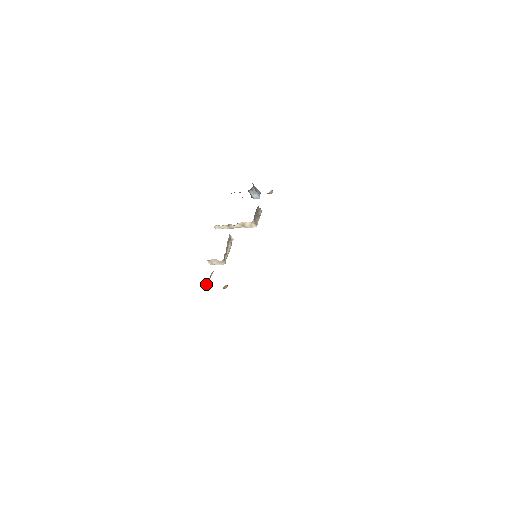
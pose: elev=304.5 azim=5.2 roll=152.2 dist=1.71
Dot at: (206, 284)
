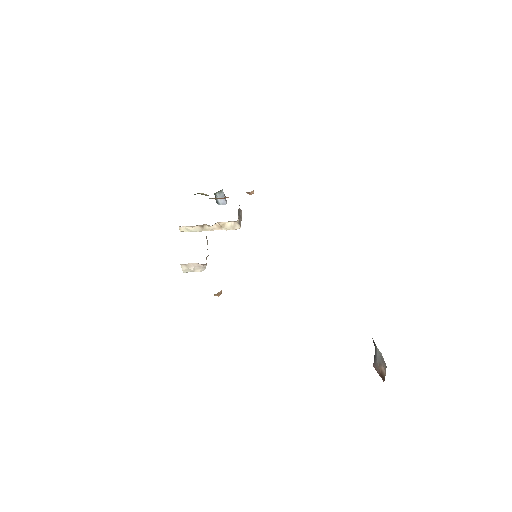
Dot at: occluded
